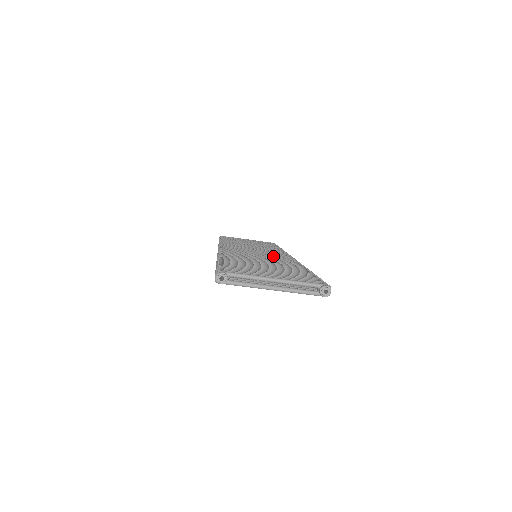
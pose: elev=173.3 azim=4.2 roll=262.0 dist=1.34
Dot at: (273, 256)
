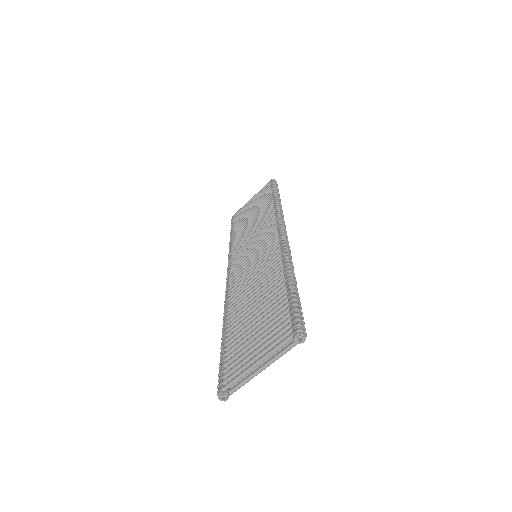
Dot at: (264, 254)
